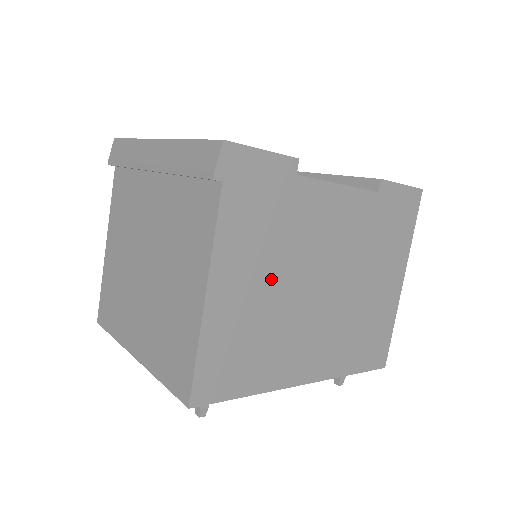
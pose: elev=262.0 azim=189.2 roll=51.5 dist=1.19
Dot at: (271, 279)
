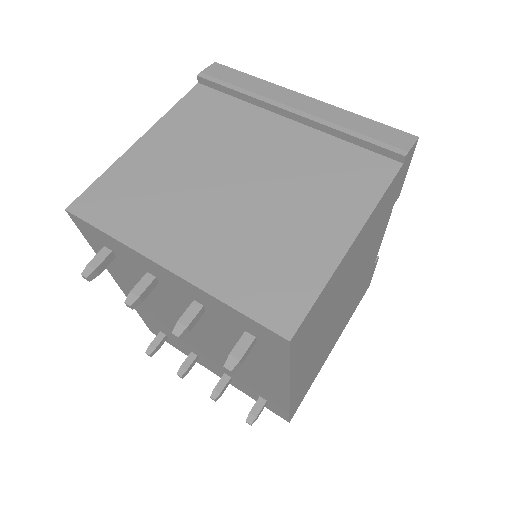
Dot at: (352, 269)
